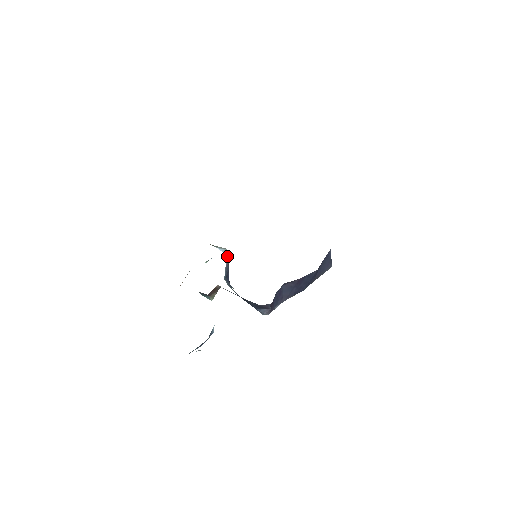
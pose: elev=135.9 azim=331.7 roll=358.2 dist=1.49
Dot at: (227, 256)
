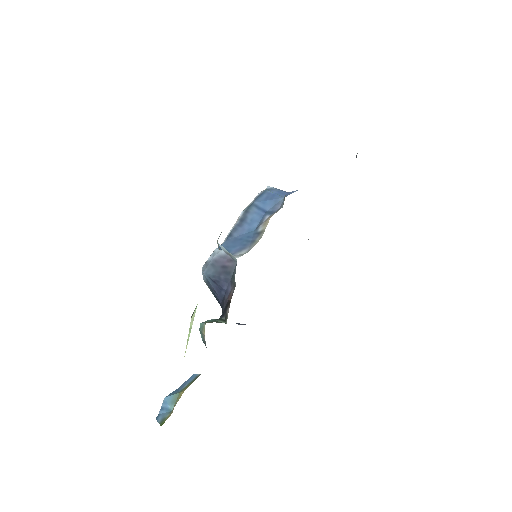
Dot at: (224, 254)
